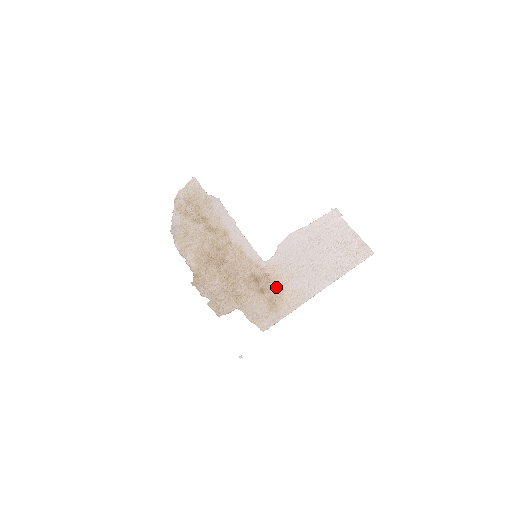
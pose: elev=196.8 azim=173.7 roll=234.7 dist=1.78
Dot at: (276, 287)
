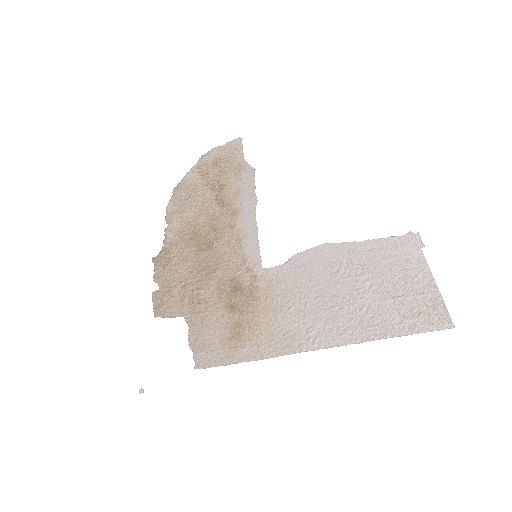
Dot at: (257, 311)
